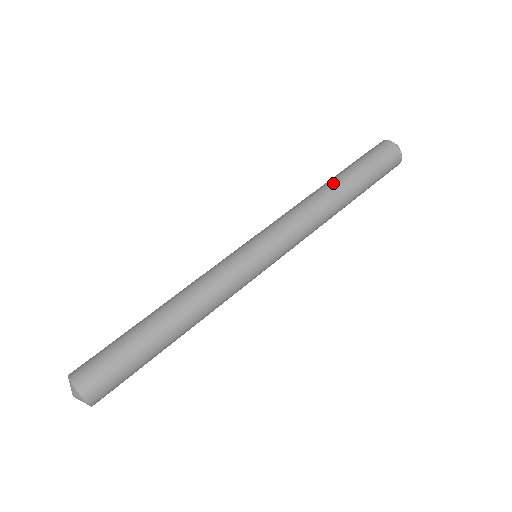
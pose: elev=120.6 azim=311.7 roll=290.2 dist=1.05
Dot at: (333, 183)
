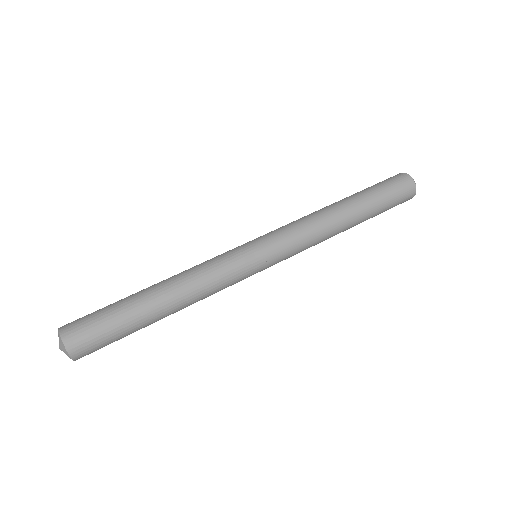
Dot at: occluded
